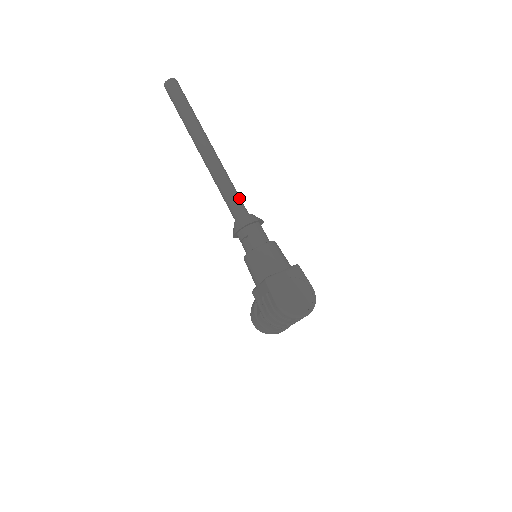
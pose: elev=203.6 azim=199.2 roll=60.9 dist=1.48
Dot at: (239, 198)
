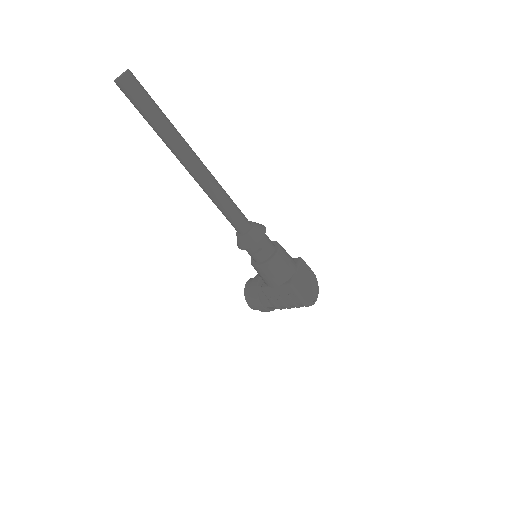
Dot at: (240, 210)
